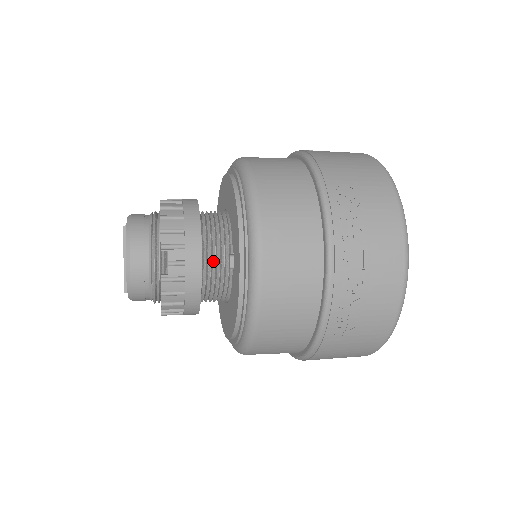
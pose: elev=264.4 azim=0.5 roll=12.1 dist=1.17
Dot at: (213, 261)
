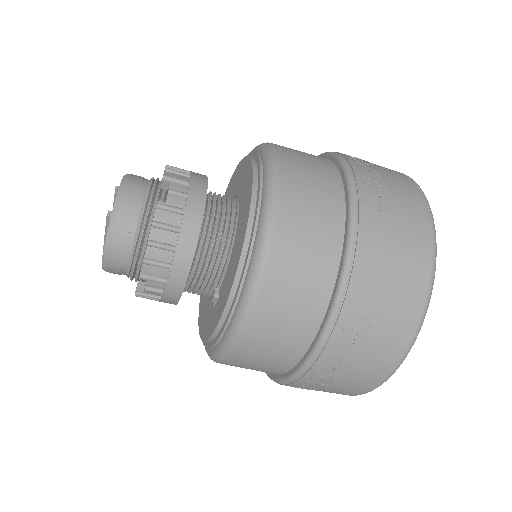
Dot at: (197, 285)
